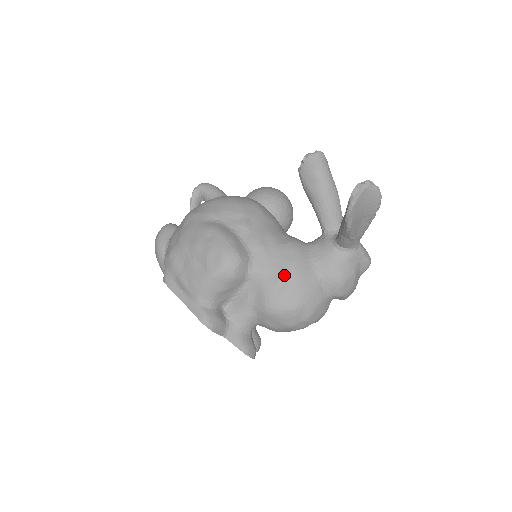
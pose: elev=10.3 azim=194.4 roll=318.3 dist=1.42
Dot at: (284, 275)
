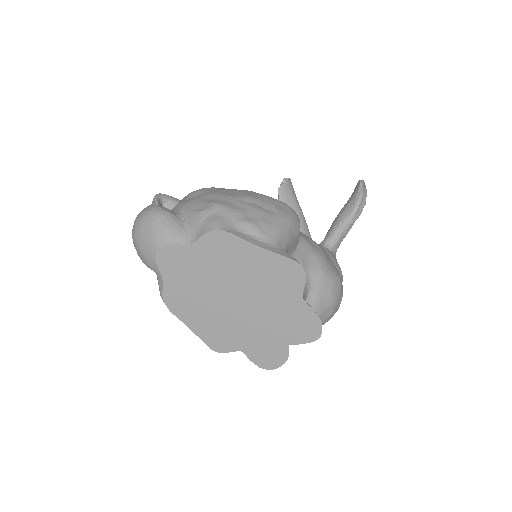
Dot at: occluded
